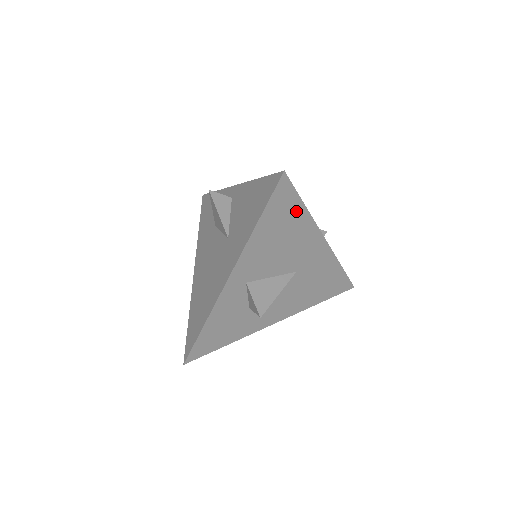
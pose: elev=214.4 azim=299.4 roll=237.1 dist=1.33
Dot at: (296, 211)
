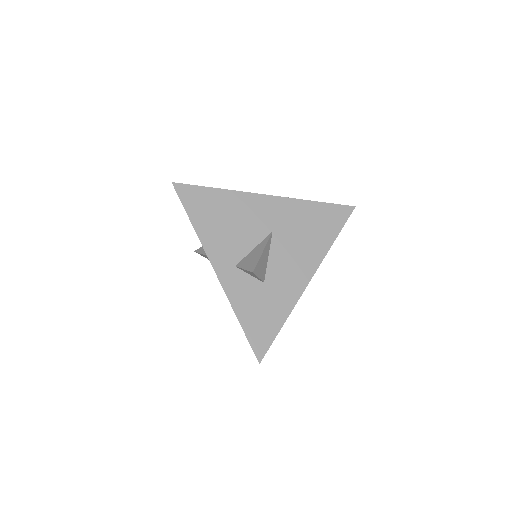
Dot at: (213, 196)
